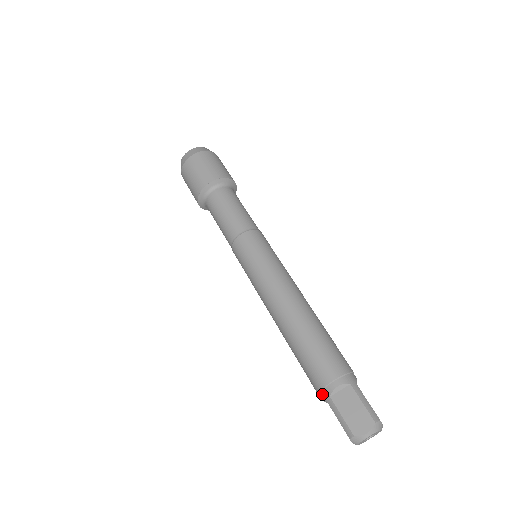
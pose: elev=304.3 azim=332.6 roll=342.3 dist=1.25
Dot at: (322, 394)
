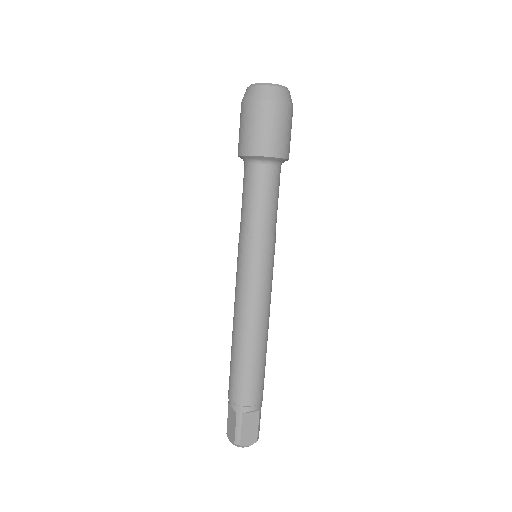
Dot at: occluded
